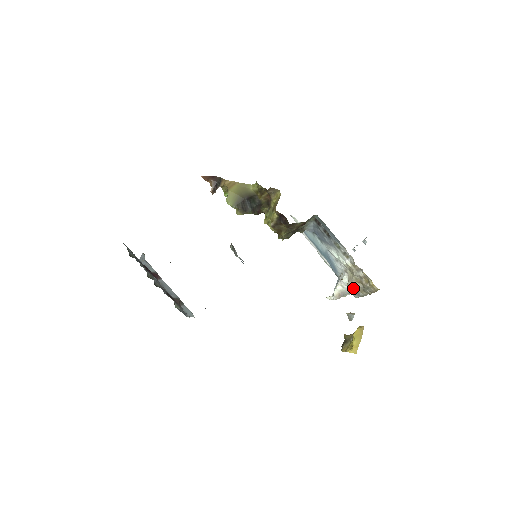
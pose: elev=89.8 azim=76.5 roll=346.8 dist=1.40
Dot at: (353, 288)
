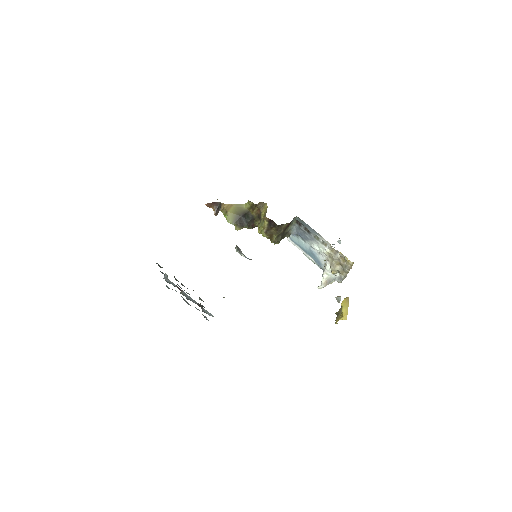
Dot at: (335, 272)
